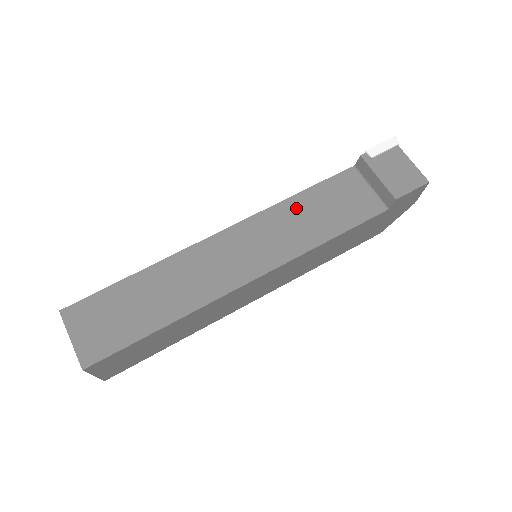
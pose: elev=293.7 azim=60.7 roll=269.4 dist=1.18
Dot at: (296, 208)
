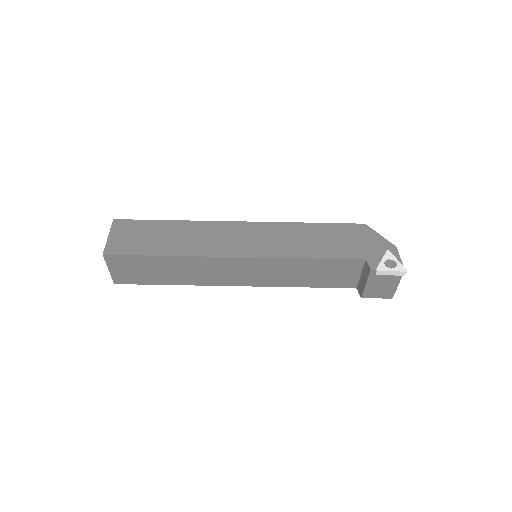
Dot at: (300, 266)
